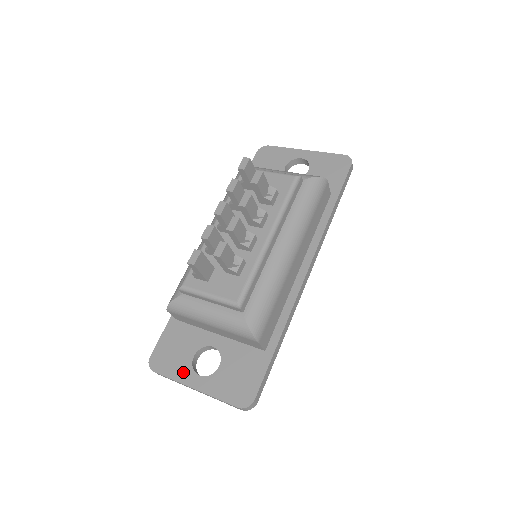
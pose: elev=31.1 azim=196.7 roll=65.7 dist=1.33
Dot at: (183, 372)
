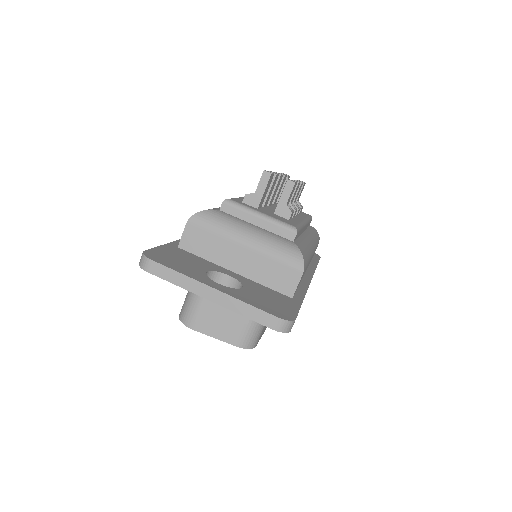
Dot at: (196, 274)
